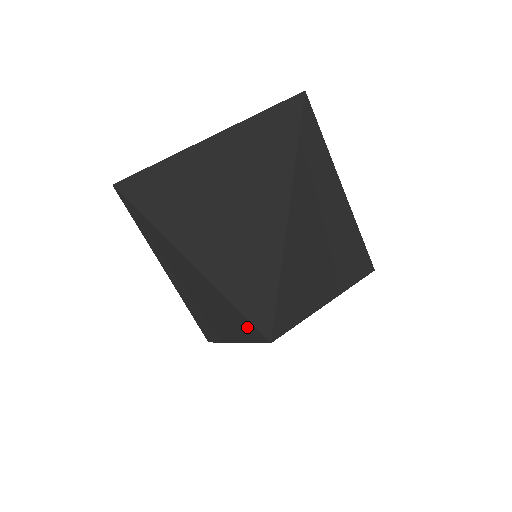
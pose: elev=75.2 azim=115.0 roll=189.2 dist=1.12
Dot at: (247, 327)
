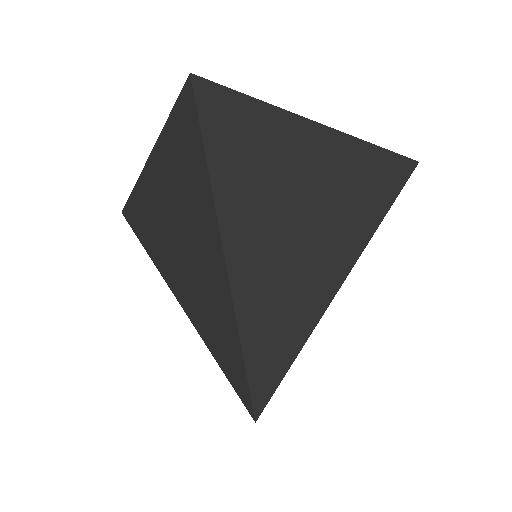
Dot at: occluded
